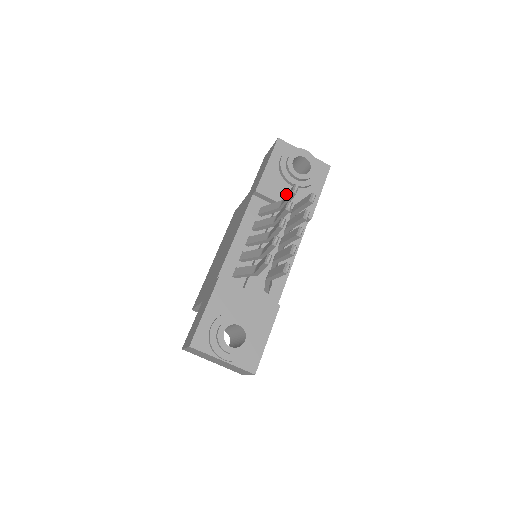
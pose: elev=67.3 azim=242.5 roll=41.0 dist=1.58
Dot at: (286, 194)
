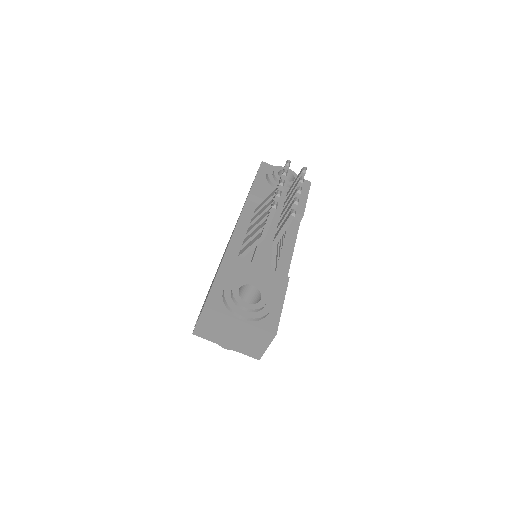
Dot at: occluded
